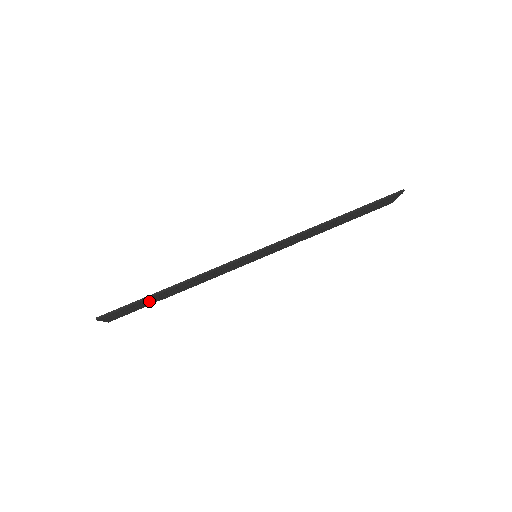
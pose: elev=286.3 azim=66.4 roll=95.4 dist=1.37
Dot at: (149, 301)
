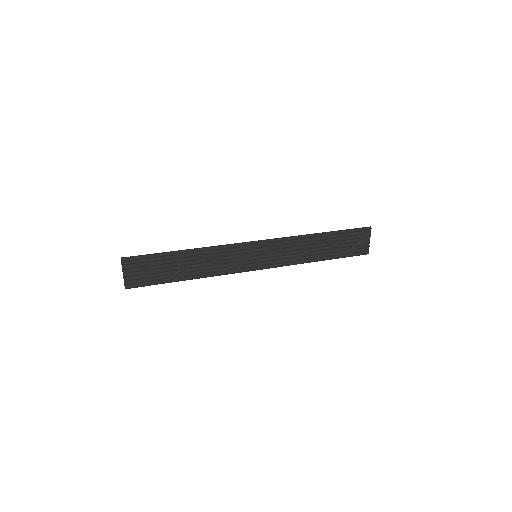
Dot at: (164, 266)
